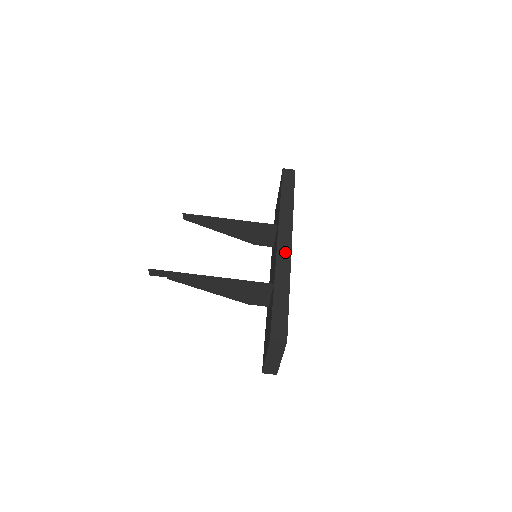
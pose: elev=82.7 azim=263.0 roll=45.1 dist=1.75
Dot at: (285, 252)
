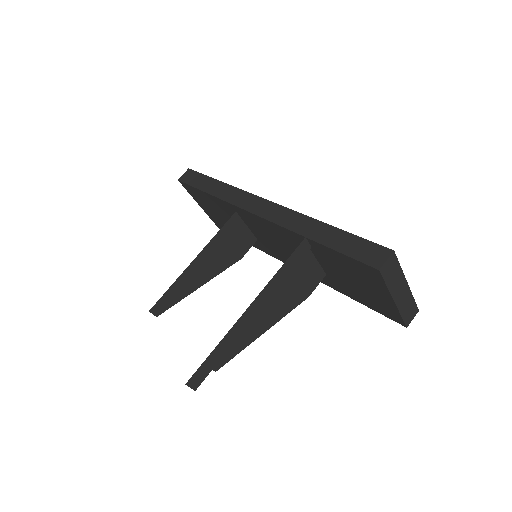
Dot at: (274, 211)
